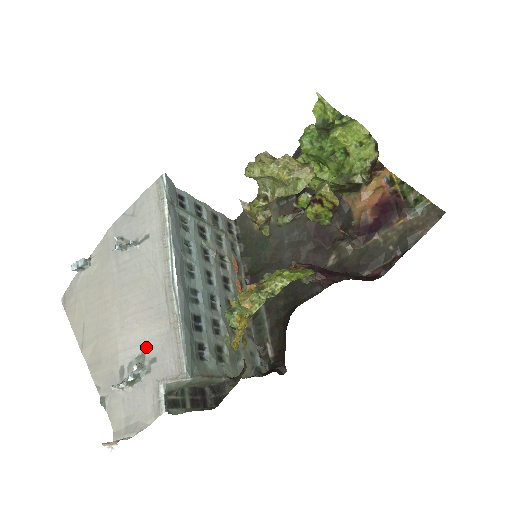
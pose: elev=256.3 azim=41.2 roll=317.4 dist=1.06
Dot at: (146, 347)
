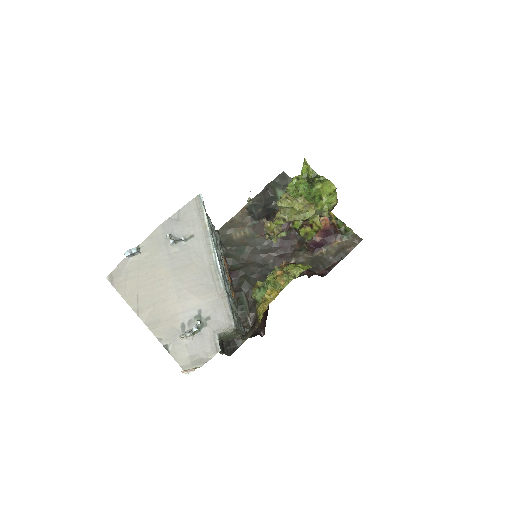
Dot at: (201, 310)
